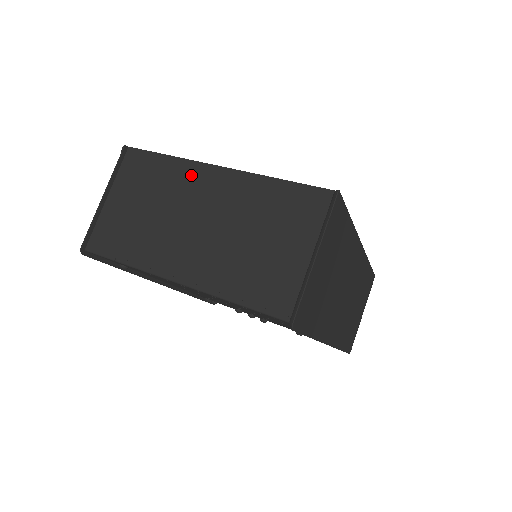
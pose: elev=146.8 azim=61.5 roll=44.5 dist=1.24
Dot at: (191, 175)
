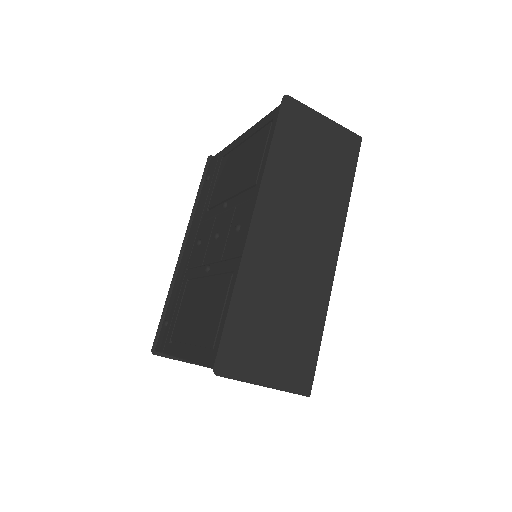
Dot at: occluded
